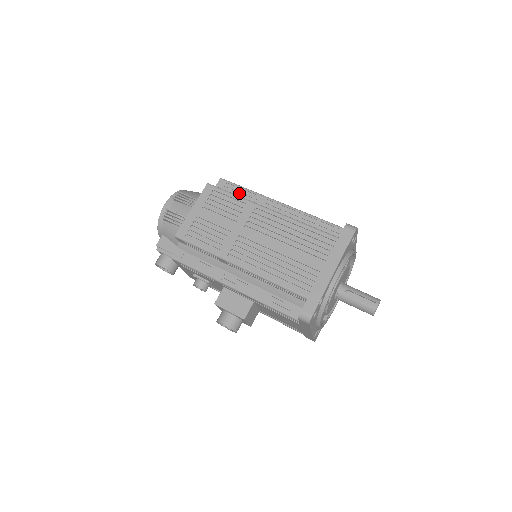
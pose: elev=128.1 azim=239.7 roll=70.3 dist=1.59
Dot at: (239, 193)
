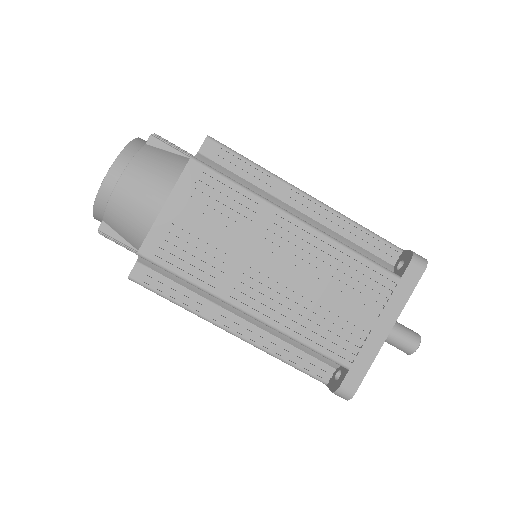
Dot at: occluded
